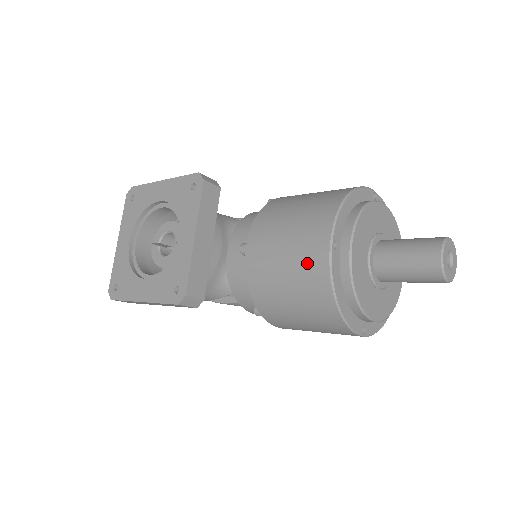
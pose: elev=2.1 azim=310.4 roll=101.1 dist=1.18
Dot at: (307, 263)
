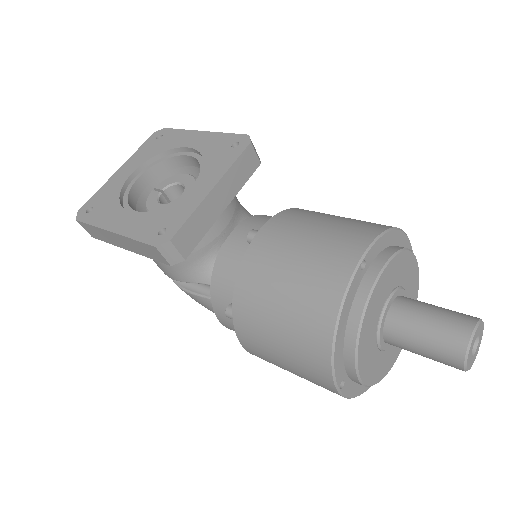
Dot at: (322, 271)
